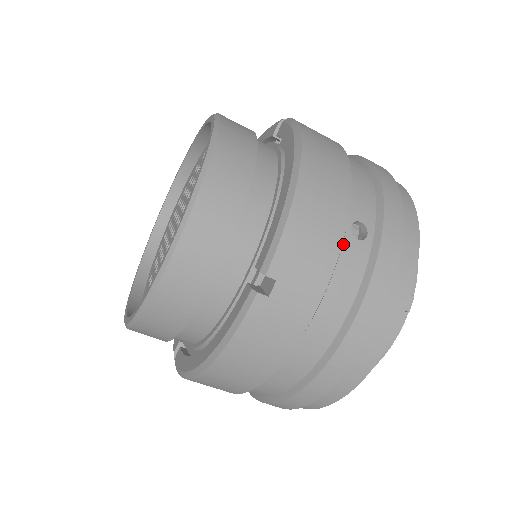
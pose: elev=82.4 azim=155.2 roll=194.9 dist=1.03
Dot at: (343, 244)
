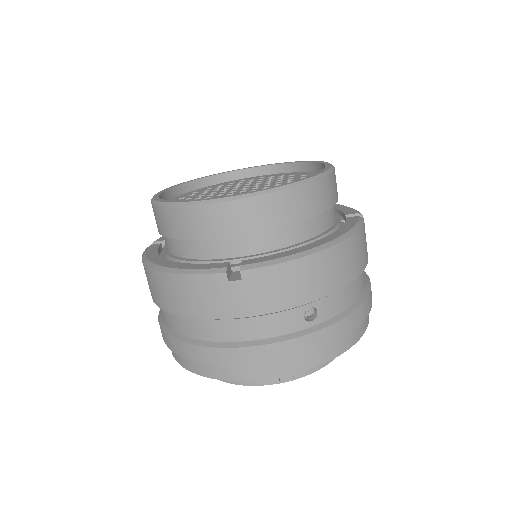
Dot at: (294, 309)
